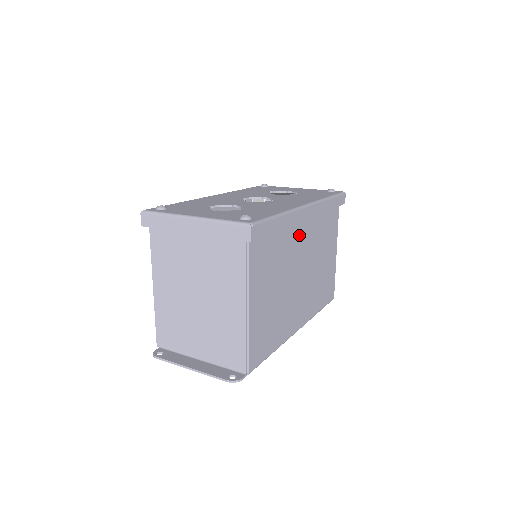
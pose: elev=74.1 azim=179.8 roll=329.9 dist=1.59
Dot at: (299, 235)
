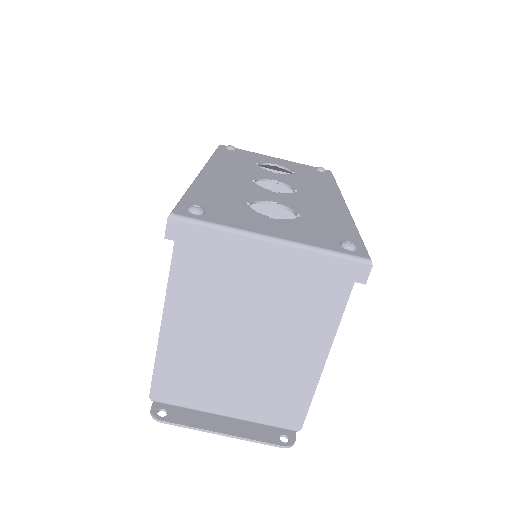
Dot at: occluded
